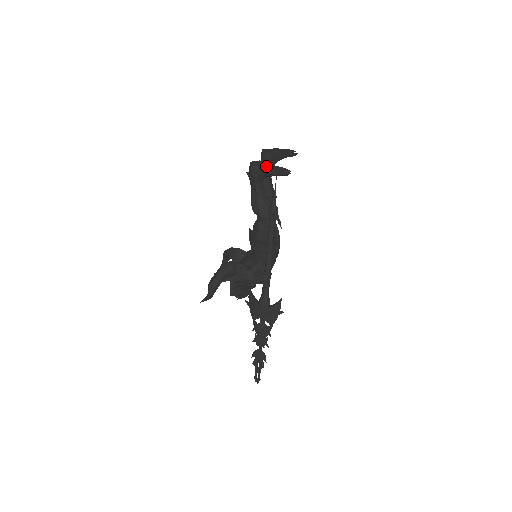
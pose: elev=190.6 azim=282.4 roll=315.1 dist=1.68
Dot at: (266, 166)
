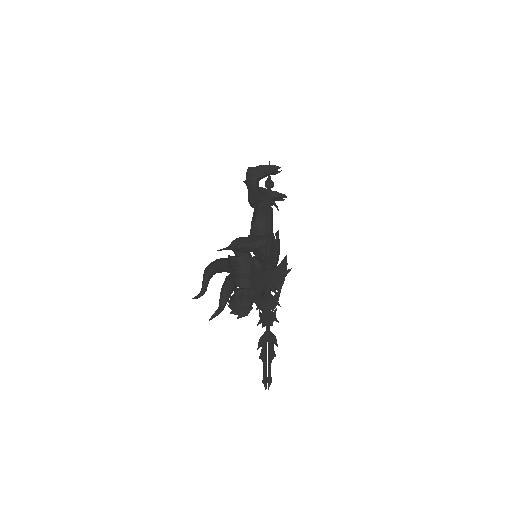
Dot at: occluded
